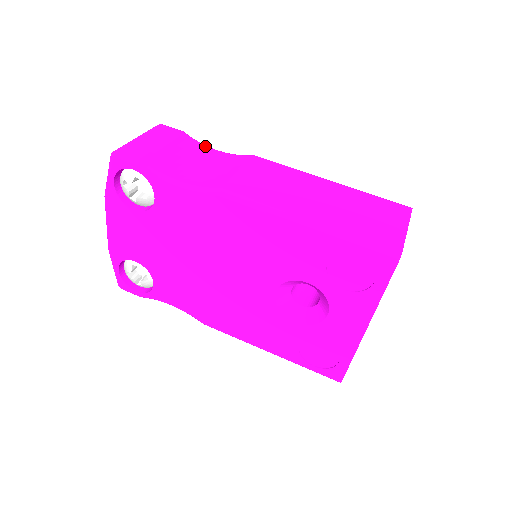
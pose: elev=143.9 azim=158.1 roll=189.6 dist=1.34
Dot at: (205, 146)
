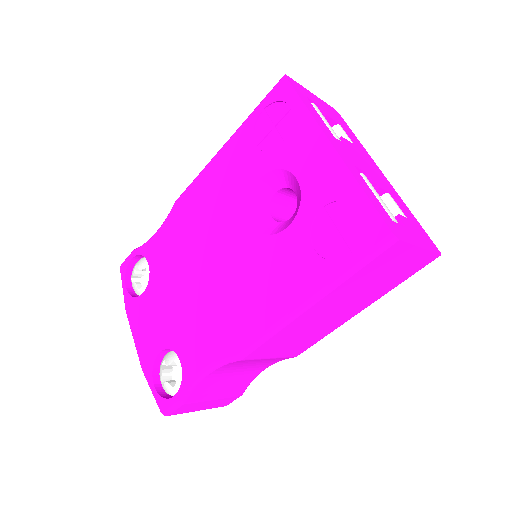
Dot at: occluded
